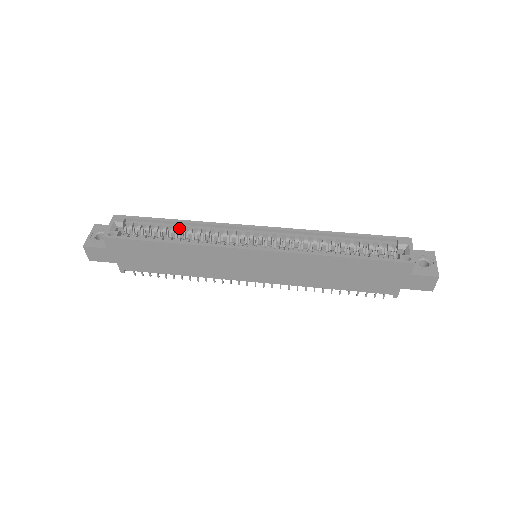
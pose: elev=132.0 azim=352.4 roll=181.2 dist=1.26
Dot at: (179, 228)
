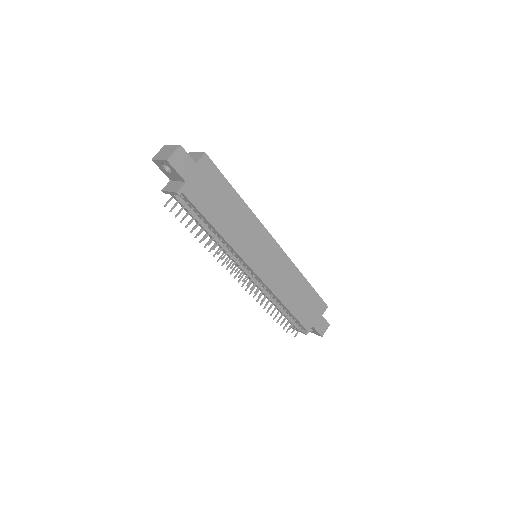
Dot at: occluded
